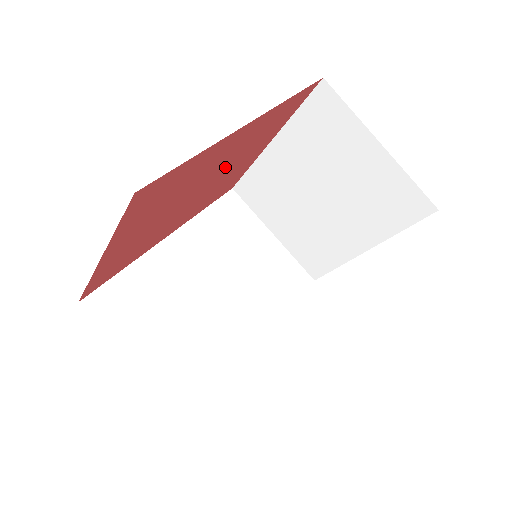
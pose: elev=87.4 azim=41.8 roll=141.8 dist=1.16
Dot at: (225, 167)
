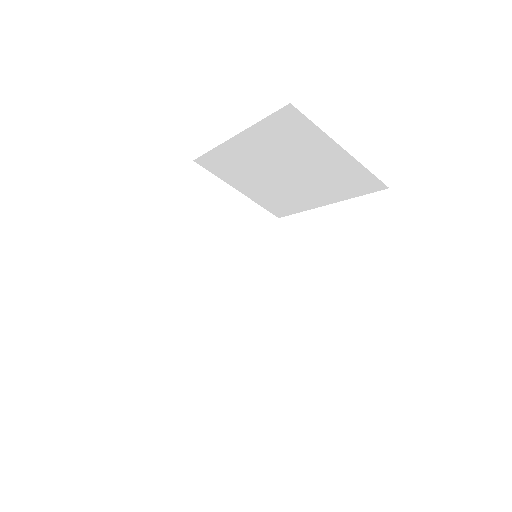
Dot at: occluded
